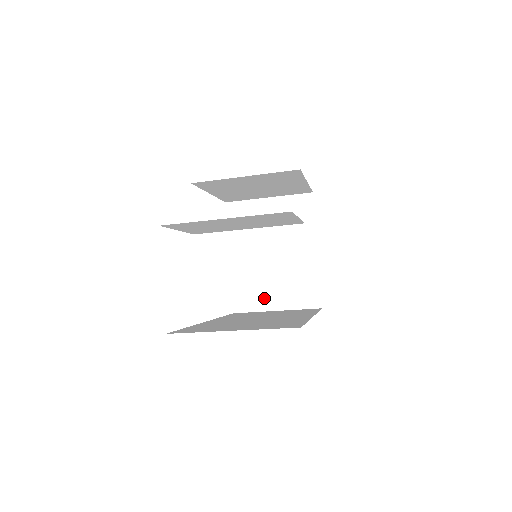
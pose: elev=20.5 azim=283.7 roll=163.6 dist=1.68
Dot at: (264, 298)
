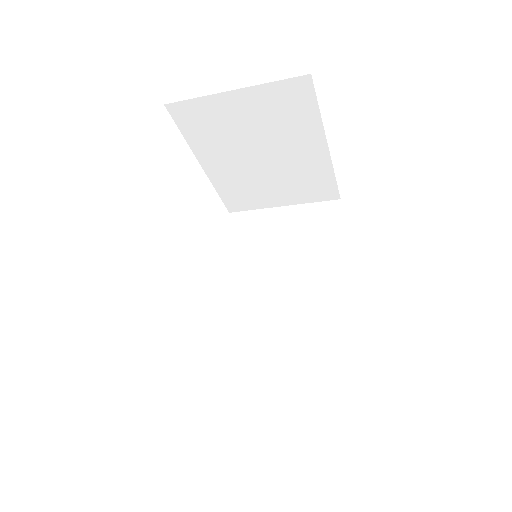
Dot at: (263, 198)
